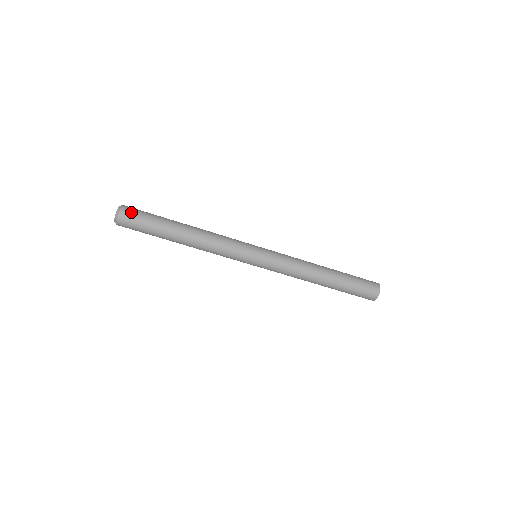
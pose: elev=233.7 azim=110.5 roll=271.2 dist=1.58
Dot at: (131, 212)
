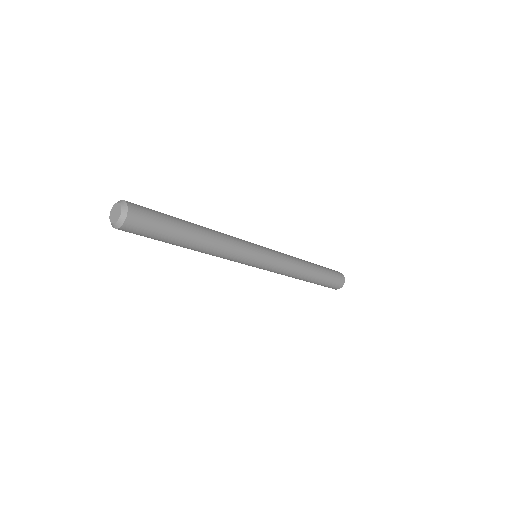
Dot at: (140, 208)
